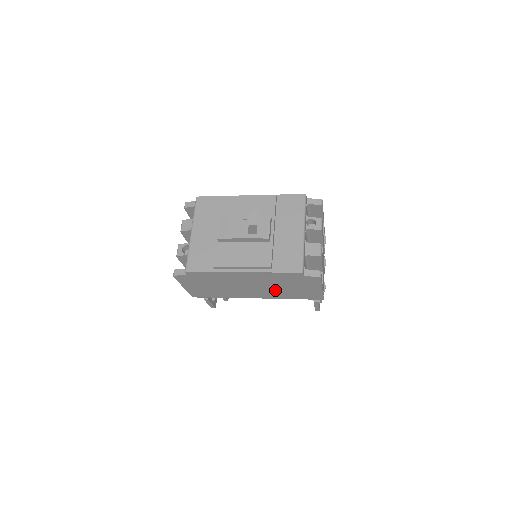
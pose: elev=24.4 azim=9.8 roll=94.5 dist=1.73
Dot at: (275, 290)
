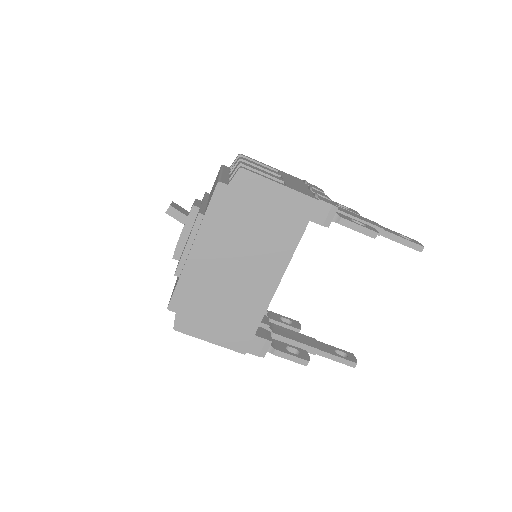
Dot at: (262, 243)
